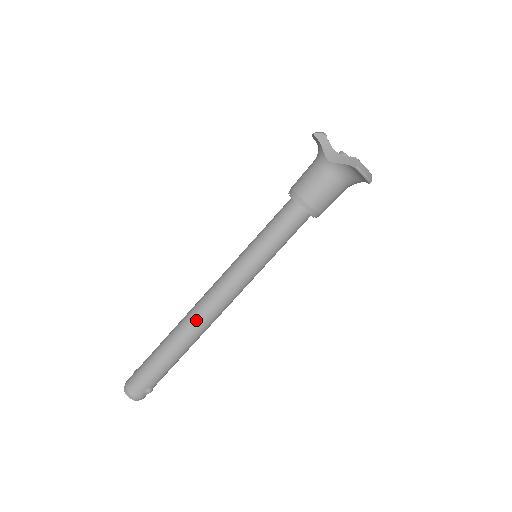
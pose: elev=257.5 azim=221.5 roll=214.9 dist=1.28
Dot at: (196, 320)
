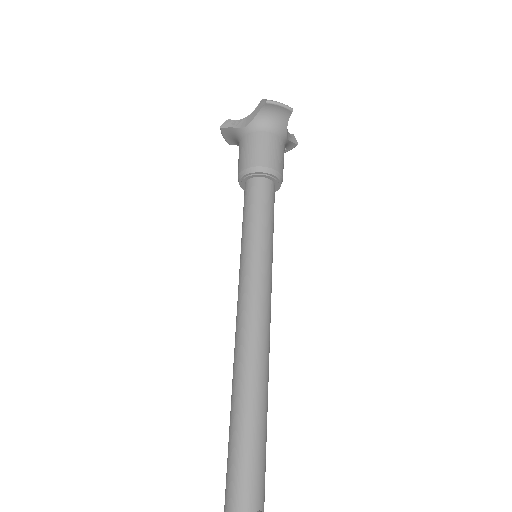
Dot at: (244, 363)
